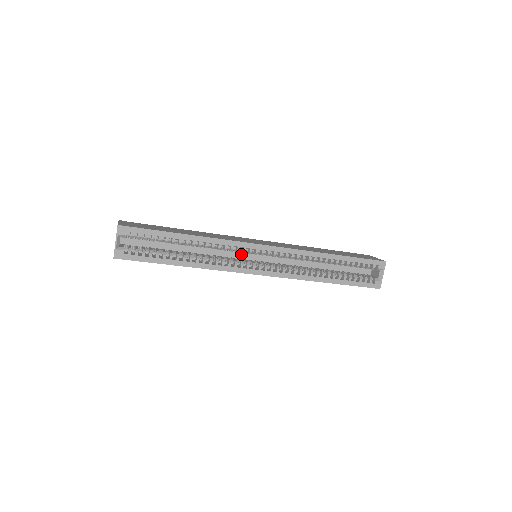
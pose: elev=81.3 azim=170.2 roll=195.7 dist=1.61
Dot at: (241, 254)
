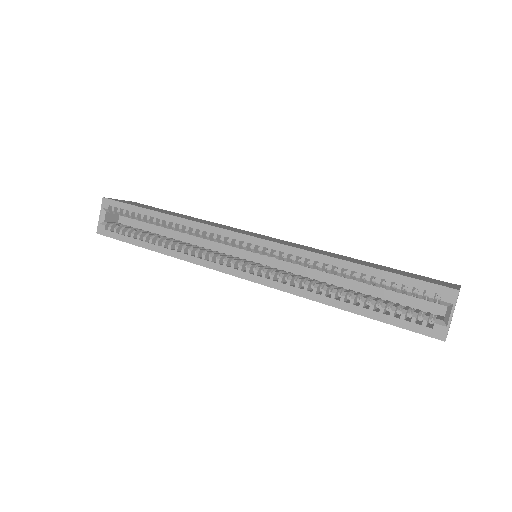
Dot at: (235, 250)
